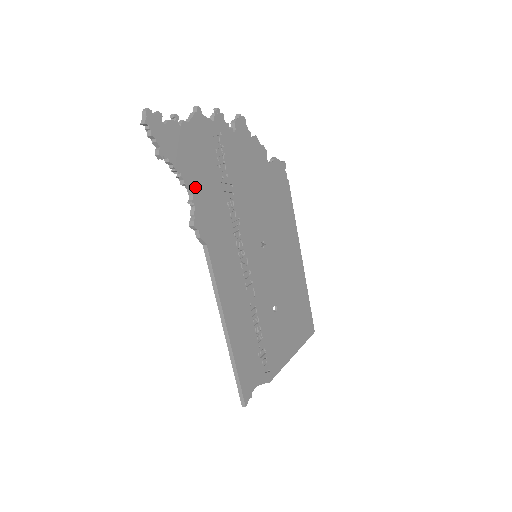
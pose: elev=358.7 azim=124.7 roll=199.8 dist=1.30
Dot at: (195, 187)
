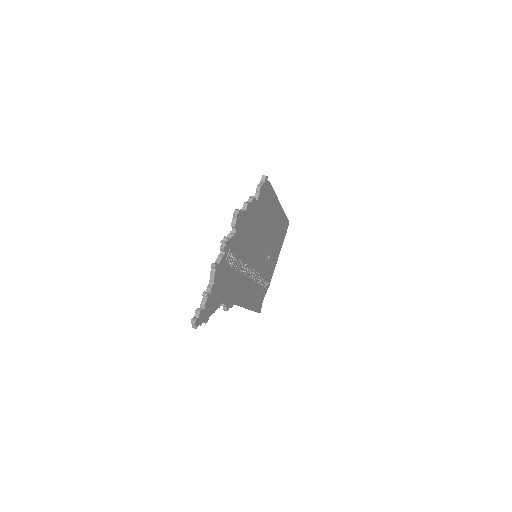
Dot at: (224, 298)
